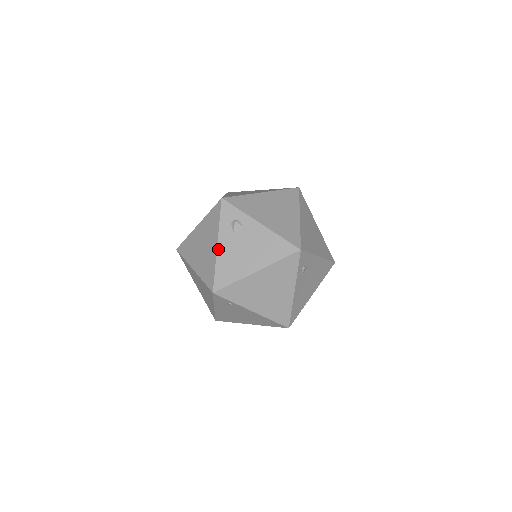
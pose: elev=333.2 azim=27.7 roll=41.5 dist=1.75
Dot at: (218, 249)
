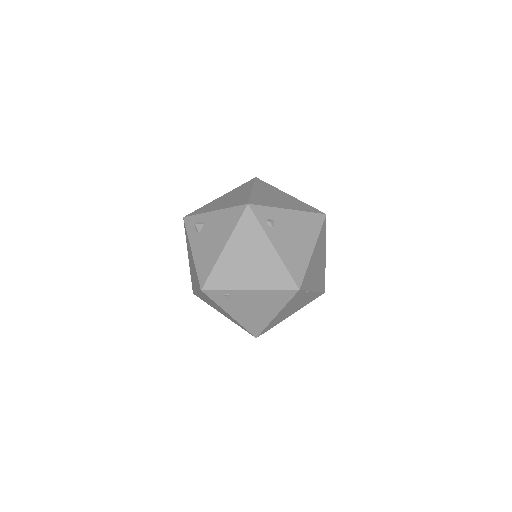
Dot at: (193, 254)
